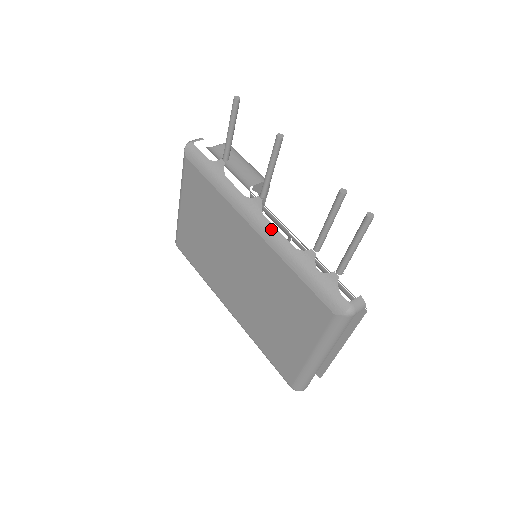
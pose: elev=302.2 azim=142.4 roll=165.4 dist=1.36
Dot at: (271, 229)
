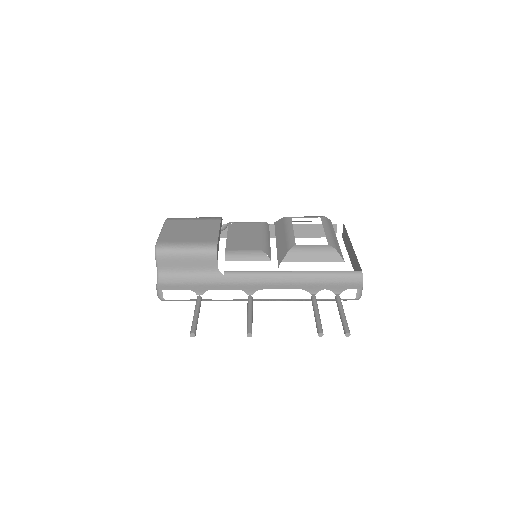
Dot at: occluded
